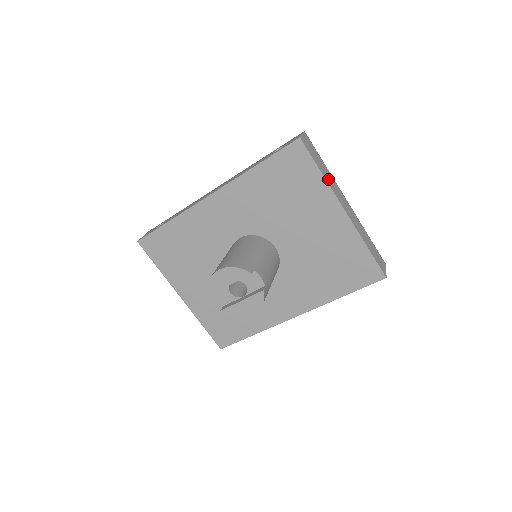
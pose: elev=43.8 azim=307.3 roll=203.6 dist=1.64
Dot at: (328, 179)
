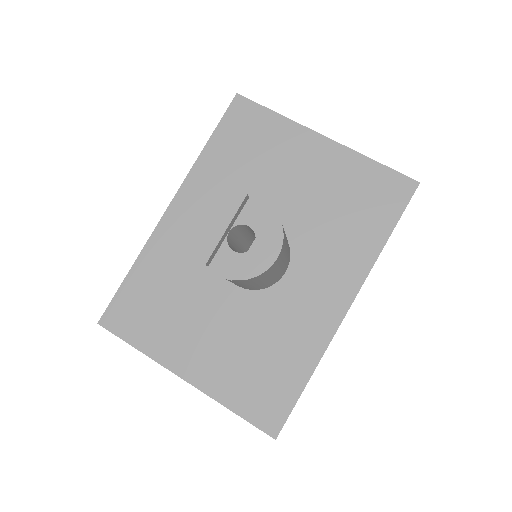
Dot at: occluded
